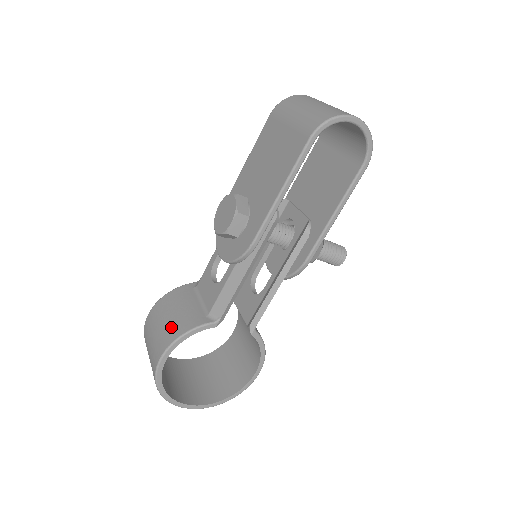
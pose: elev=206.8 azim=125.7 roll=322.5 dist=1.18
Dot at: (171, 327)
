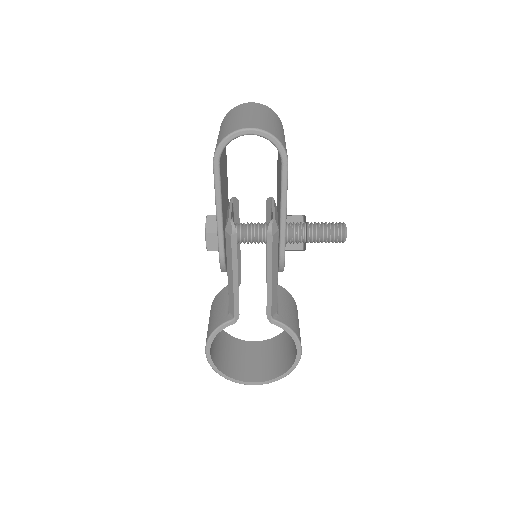
Dot at: (209, 326)
